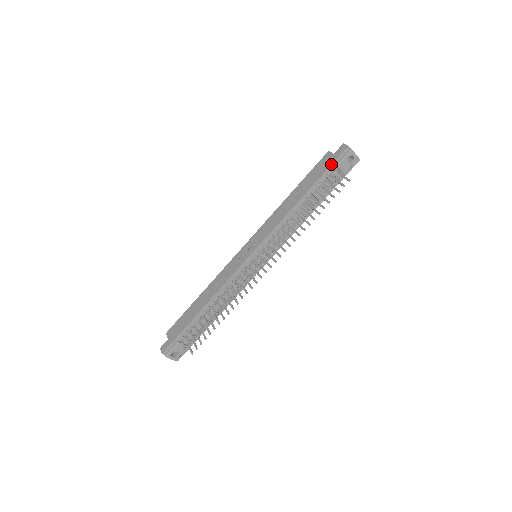
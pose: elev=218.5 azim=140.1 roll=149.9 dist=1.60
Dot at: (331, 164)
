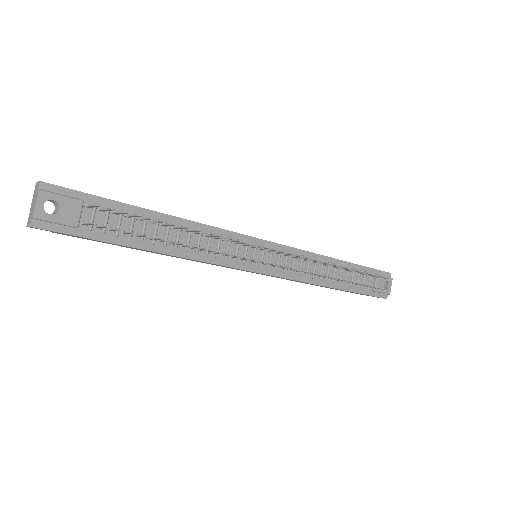
Dot at: occluded
